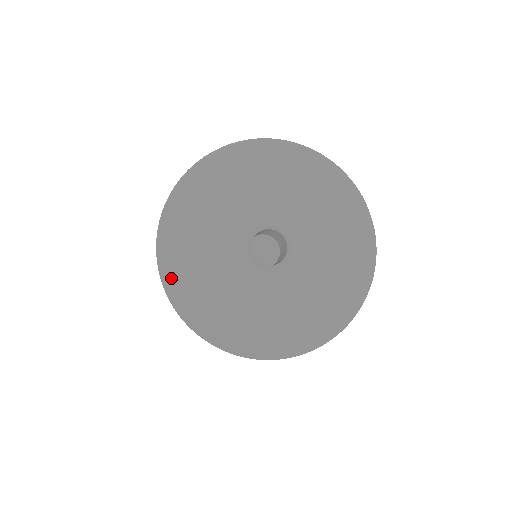
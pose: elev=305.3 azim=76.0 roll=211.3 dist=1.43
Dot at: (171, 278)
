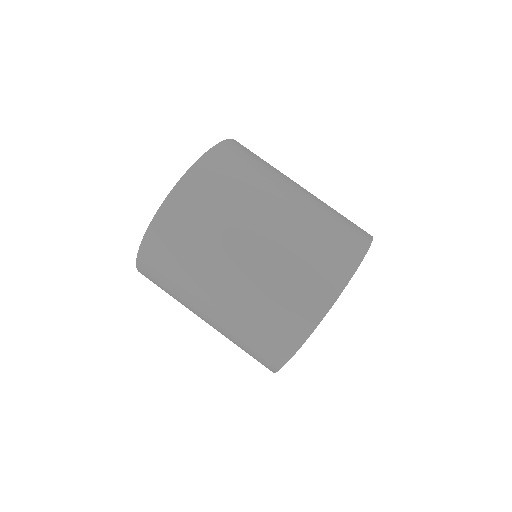
Dot at: occluded
